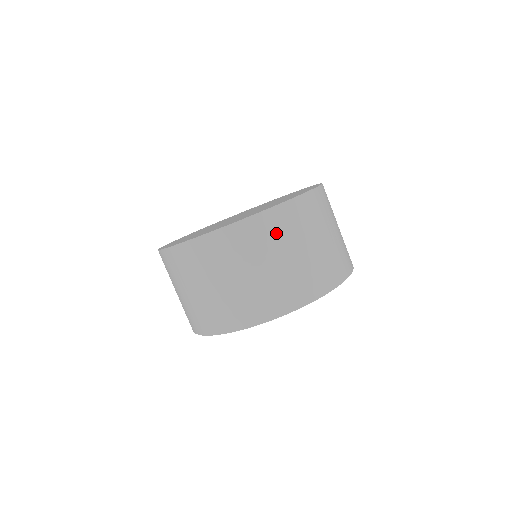
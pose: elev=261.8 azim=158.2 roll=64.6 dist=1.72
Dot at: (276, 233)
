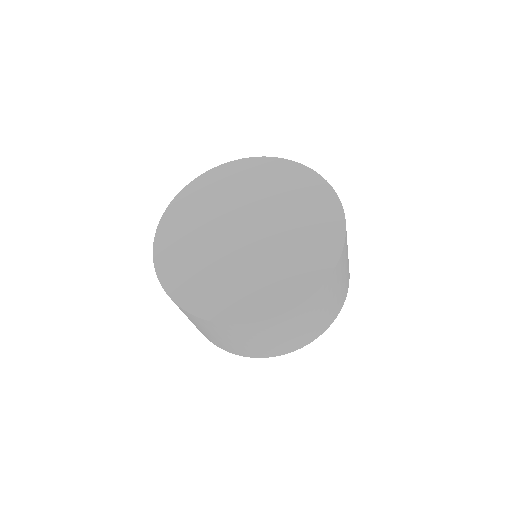
Dot at: (232, 333)
